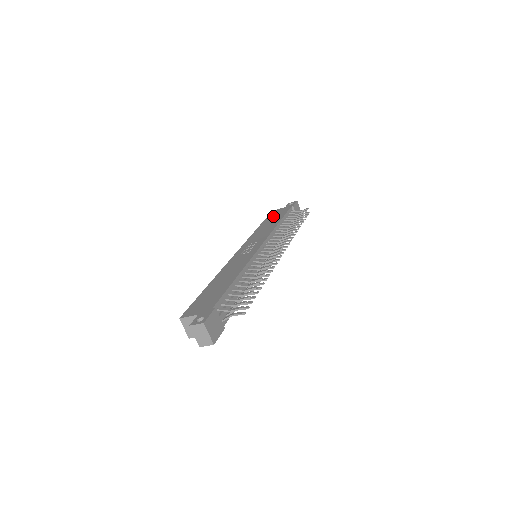
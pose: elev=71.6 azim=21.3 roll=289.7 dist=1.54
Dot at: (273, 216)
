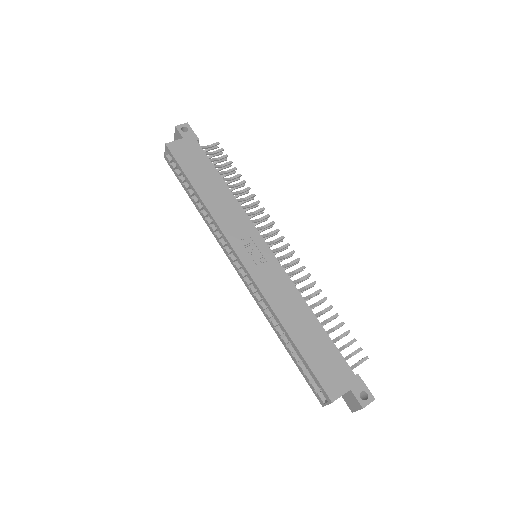
Dot at: (192, 164)
